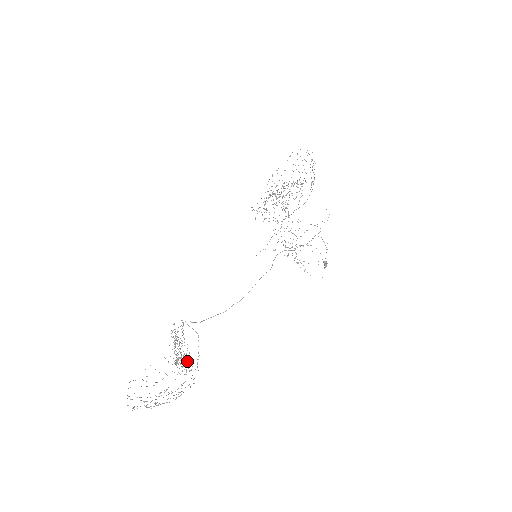
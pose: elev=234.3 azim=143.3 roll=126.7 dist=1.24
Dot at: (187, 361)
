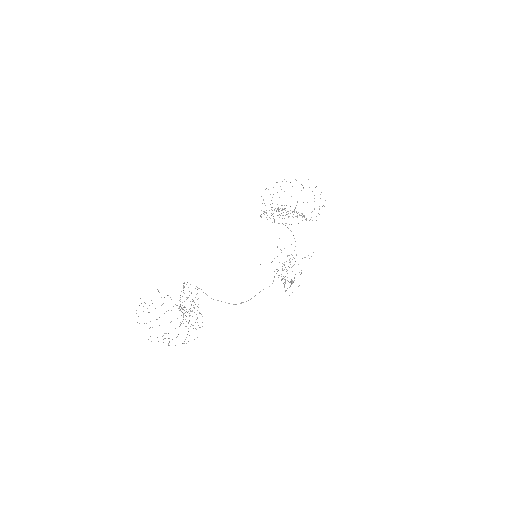
Dot at: occluded
